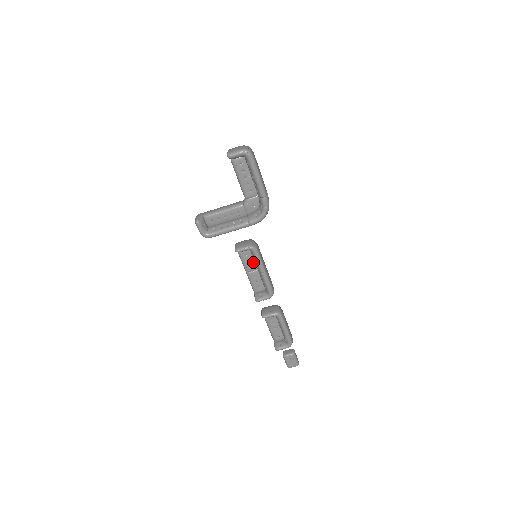
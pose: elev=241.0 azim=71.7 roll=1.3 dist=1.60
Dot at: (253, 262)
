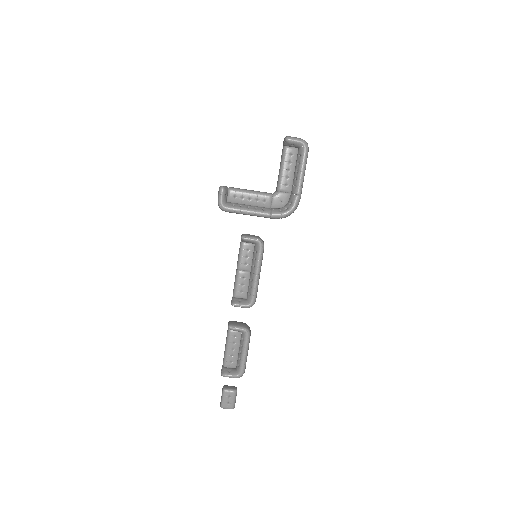
Dot at: (250, 261)
